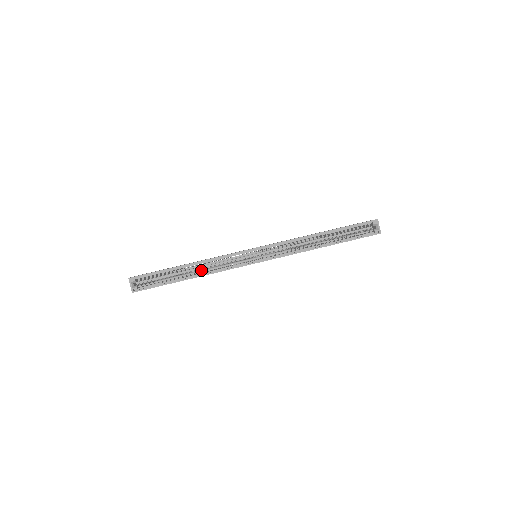
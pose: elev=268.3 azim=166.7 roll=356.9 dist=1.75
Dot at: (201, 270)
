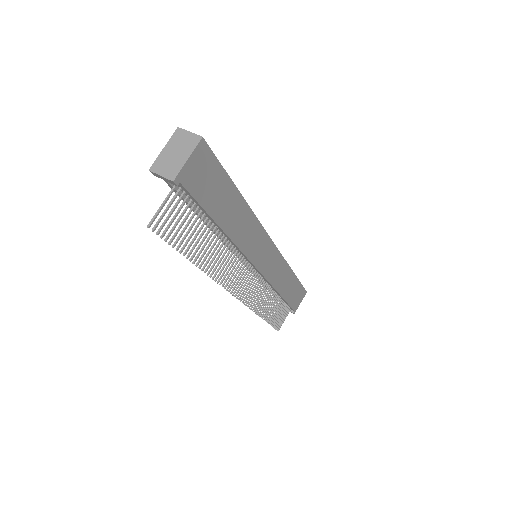
Dot at: occluded
